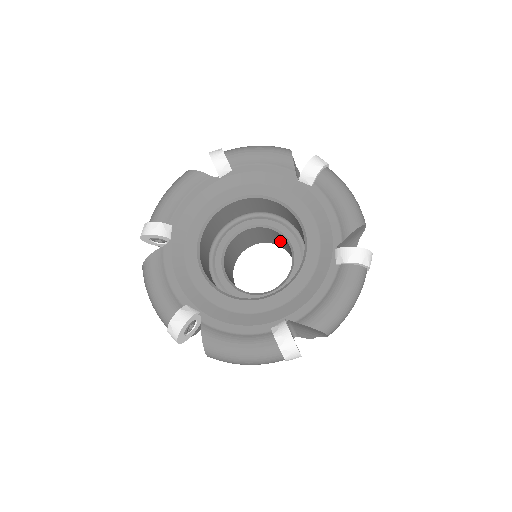
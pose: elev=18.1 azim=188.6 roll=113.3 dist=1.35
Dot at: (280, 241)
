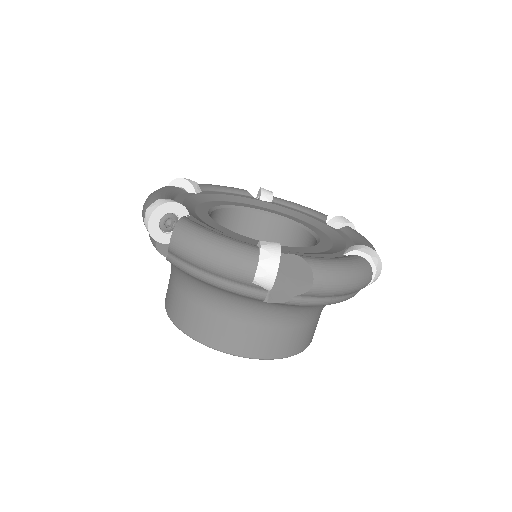
Dot at: occluded
